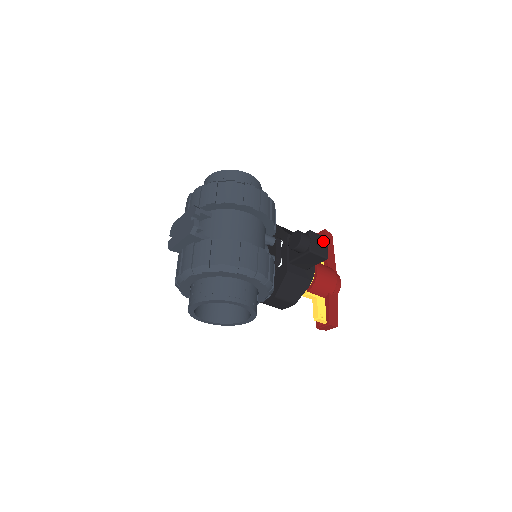
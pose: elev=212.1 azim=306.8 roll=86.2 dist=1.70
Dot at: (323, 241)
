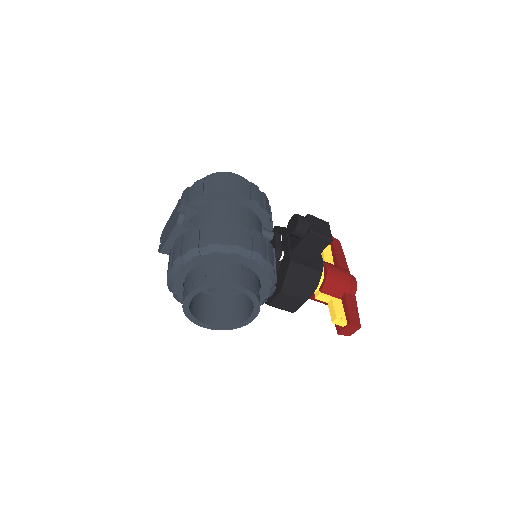
Dot at: (324, 224)
